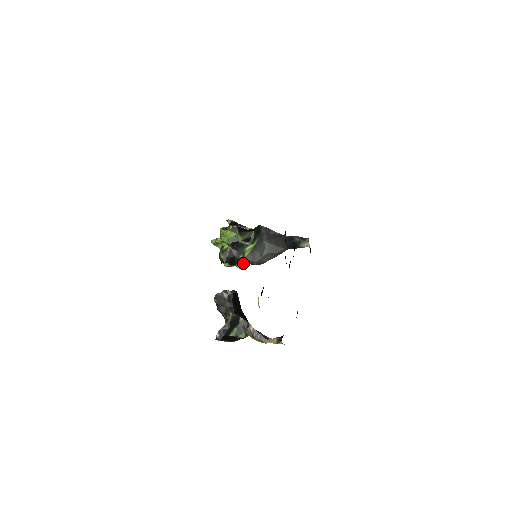
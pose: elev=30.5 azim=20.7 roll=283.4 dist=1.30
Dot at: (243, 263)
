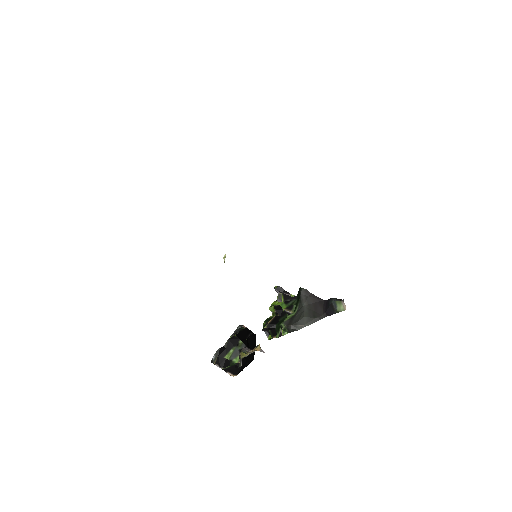
Dot at: (281, 330)
